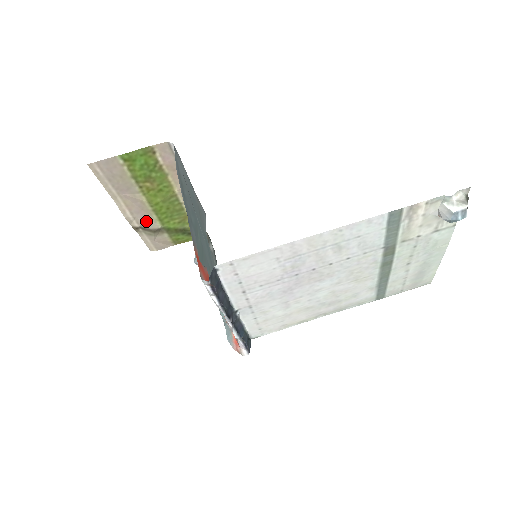
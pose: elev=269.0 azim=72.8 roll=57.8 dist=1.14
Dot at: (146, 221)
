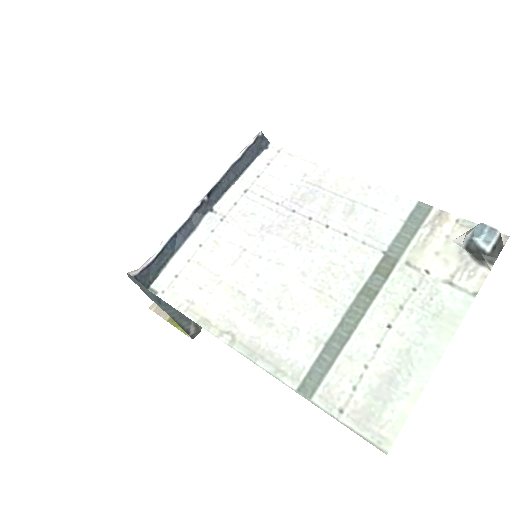
Dot at: occluded
